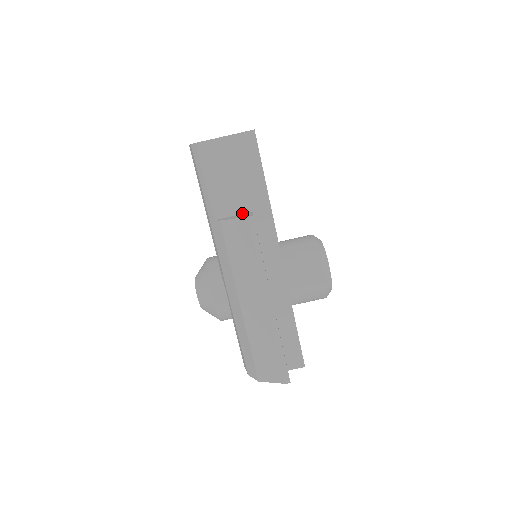
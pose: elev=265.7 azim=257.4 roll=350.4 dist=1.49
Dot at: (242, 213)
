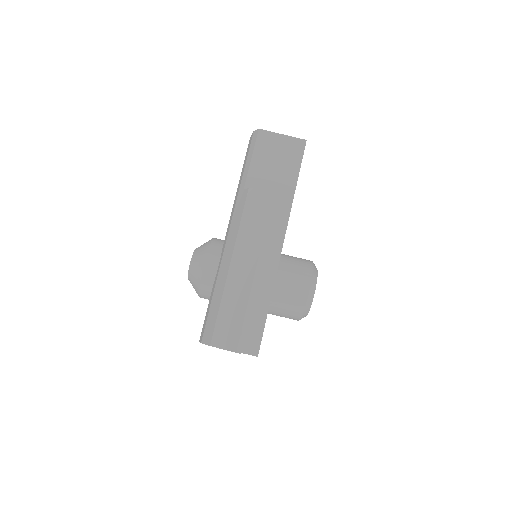
Dot at: occluded
